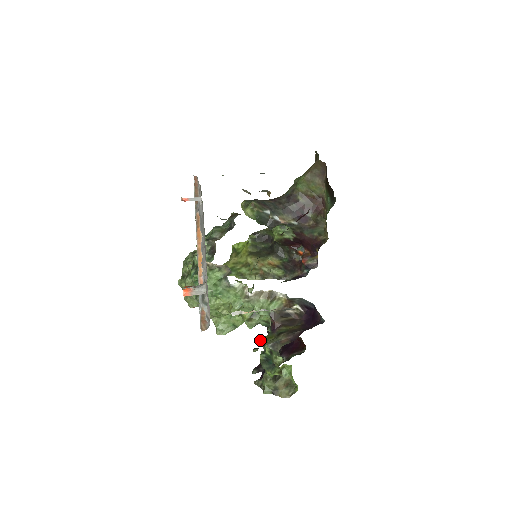
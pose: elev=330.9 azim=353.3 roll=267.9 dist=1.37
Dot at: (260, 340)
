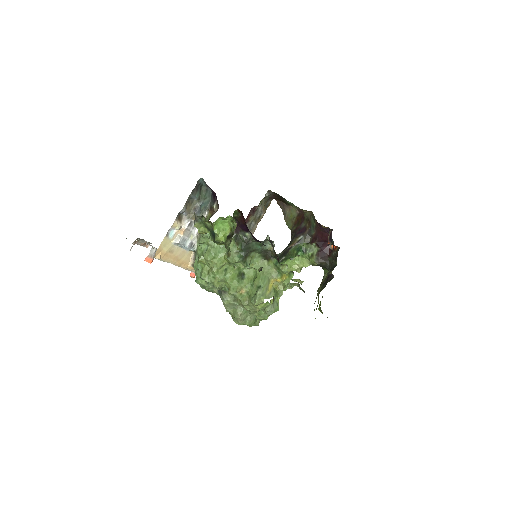
Dot at: (199, 233)
